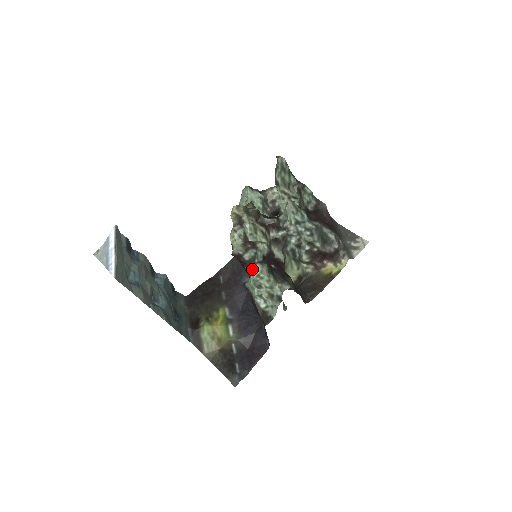
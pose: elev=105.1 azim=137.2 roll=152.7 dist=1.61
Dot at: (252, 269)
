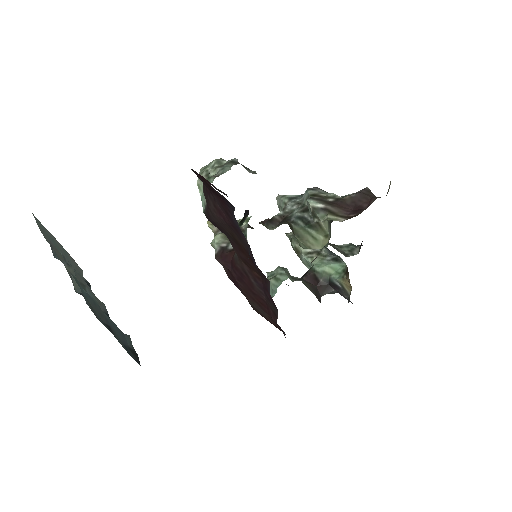
Dot at: occluded
